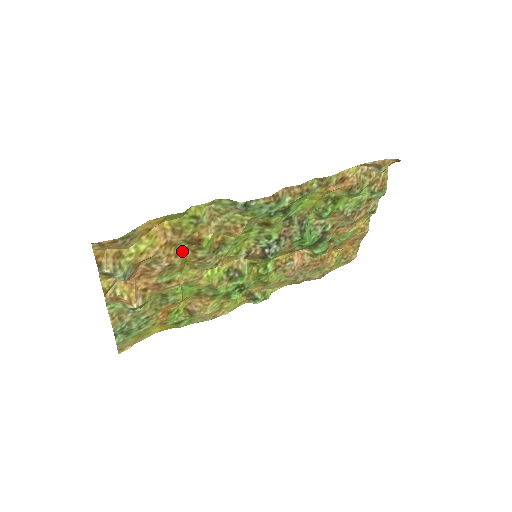
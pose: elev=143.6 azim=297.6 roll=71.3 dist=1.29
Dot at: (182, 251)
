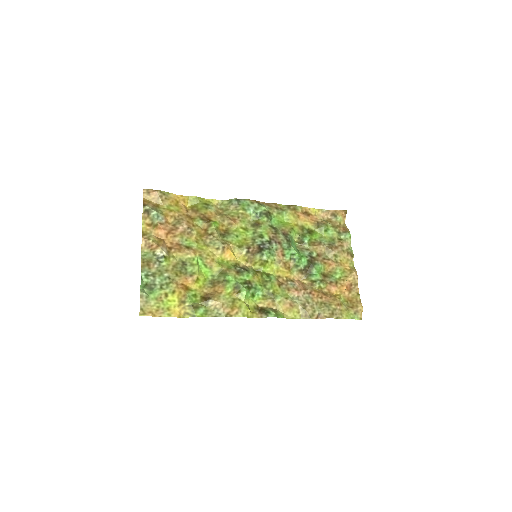
Dot at: (198, 227)
